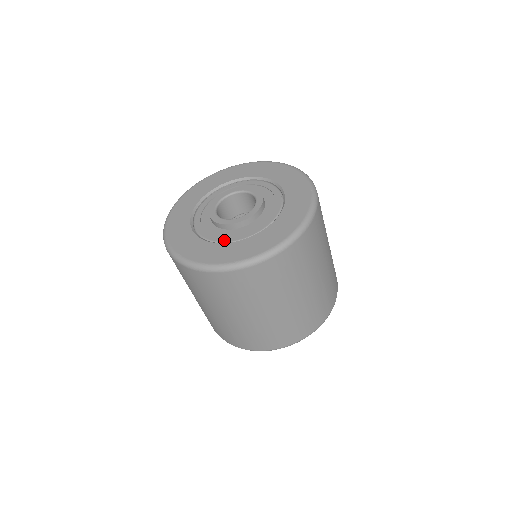
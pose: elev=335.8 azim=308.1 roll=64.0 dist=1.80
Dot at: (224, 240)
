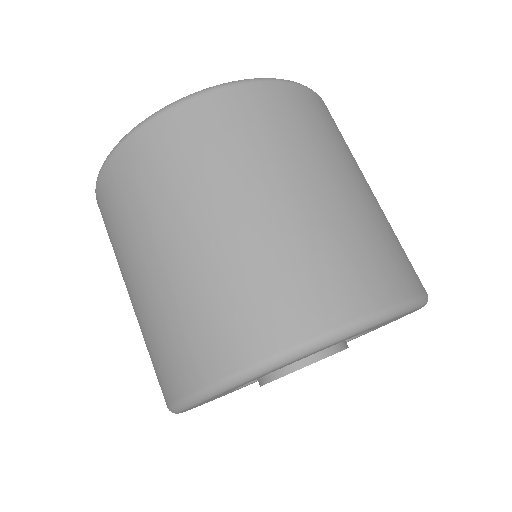
Dot at: occluded
